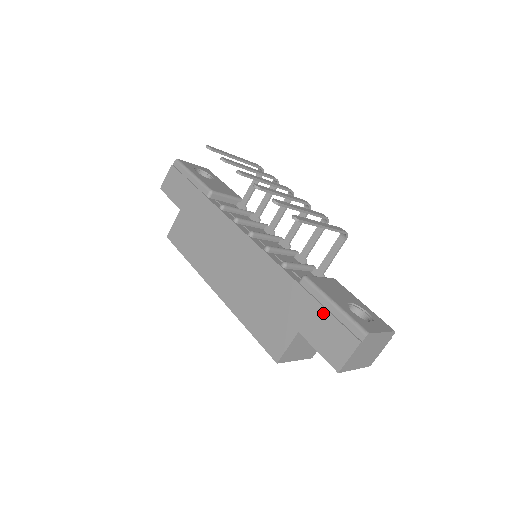
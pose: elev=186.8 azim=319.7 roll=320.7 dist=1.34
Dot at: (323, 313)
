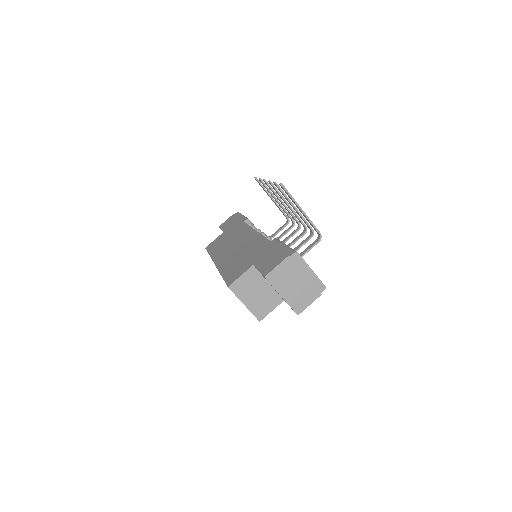
Dot at: (275, 249)
